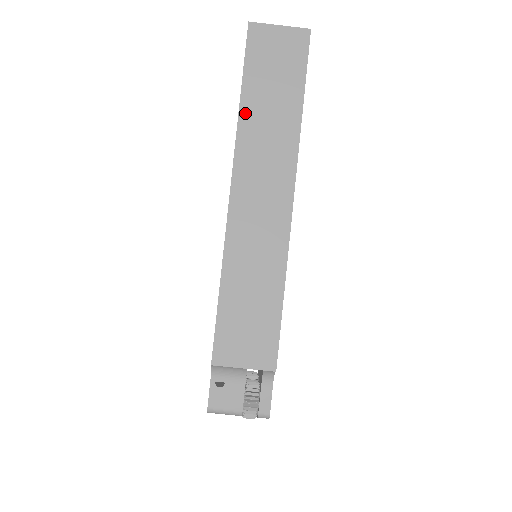
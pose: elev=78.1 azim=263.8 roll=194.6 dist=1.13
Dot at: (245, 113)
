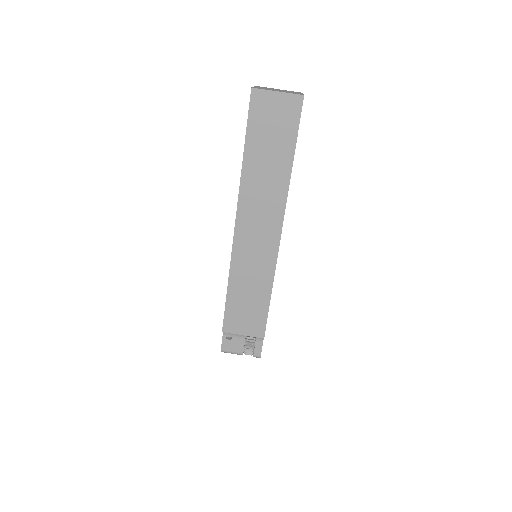
Dot at: (247, 166)
